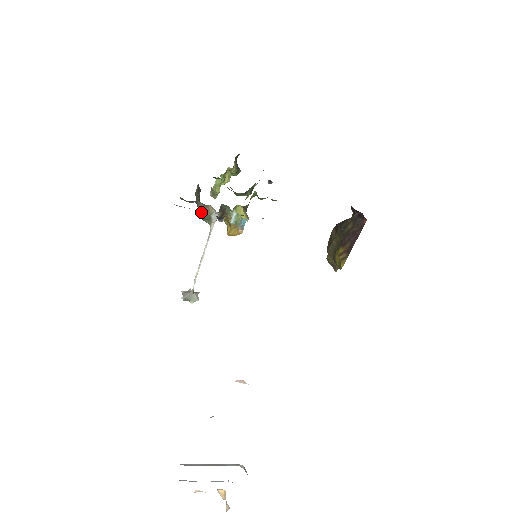
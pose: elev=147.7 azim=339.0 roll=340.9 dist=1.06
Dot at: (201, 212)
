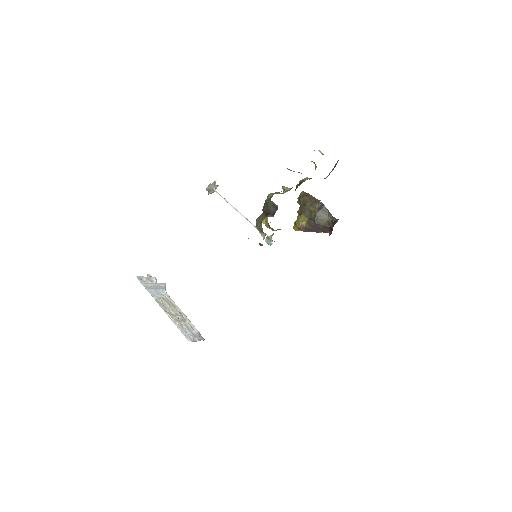
Dot at: (259, 228)
